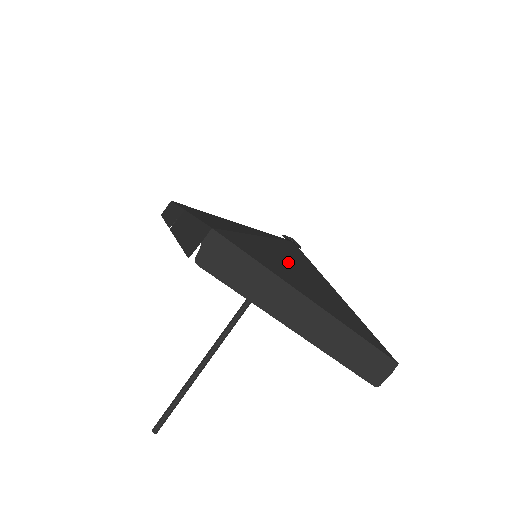
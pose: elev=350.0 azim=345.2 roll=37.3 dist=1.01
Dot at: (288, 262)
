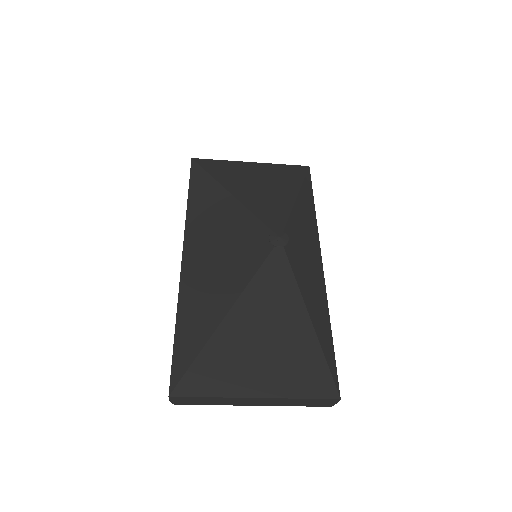
Dot at: (249, 336)
